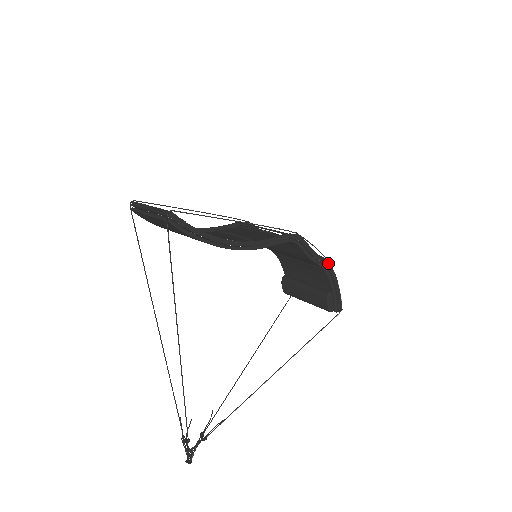
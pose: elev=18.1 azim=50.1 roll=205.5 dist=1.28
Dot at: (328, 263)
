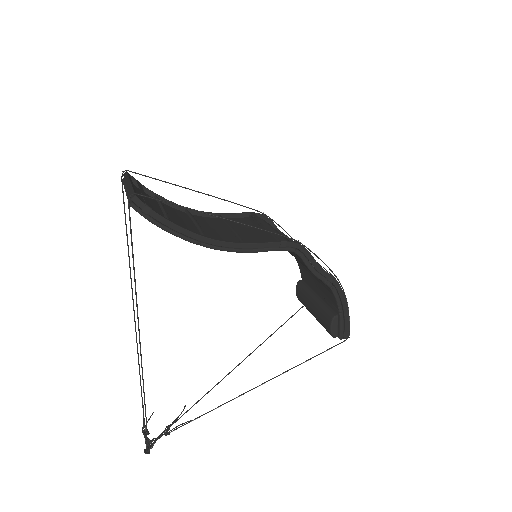
Dot at: (337, 282)
